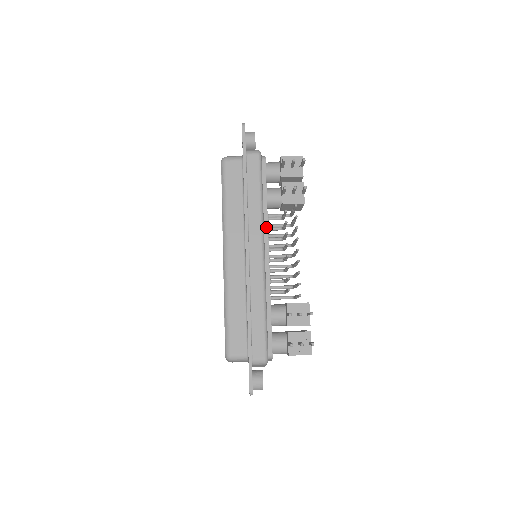
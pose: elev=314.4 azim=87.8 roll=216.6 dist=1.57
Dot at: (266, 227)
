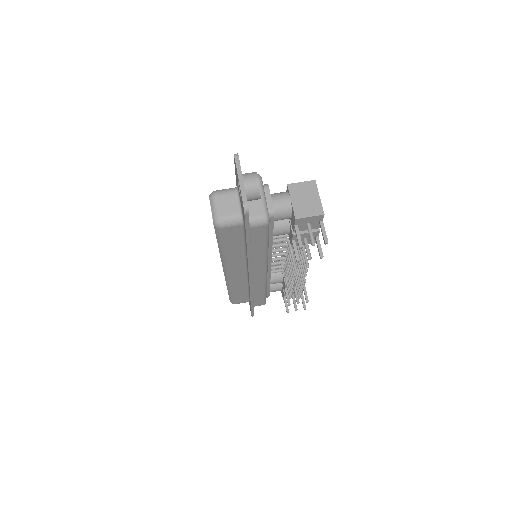
Dot at: (270, 255)
